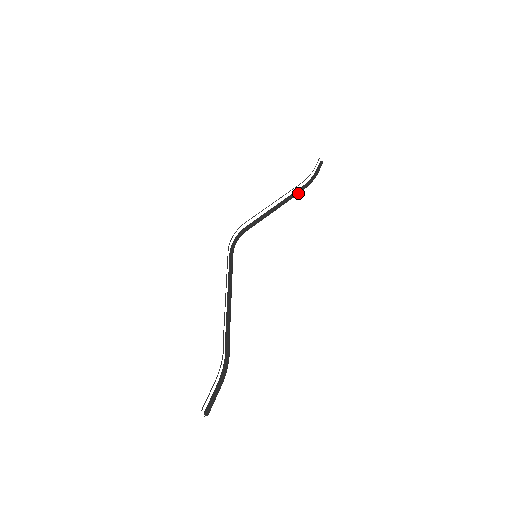
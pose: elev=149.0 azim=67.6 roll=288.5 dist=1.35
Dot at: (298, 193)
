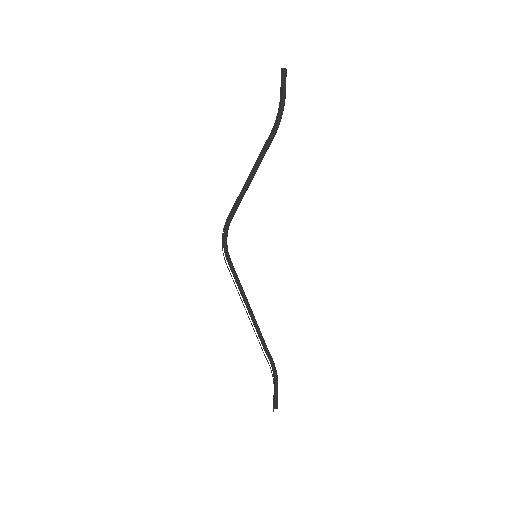
Dot at: (270, 143)
